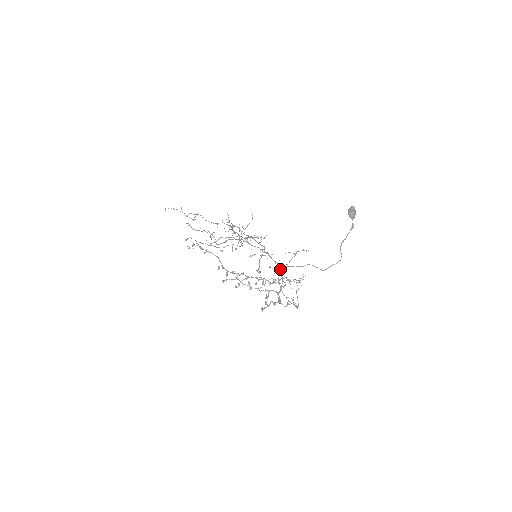
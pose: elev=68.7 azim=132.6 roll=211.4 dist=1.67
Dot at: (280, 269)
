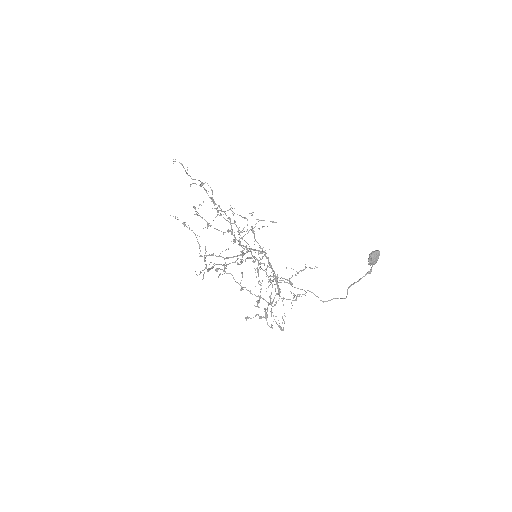
Dot at: (276, 283)
